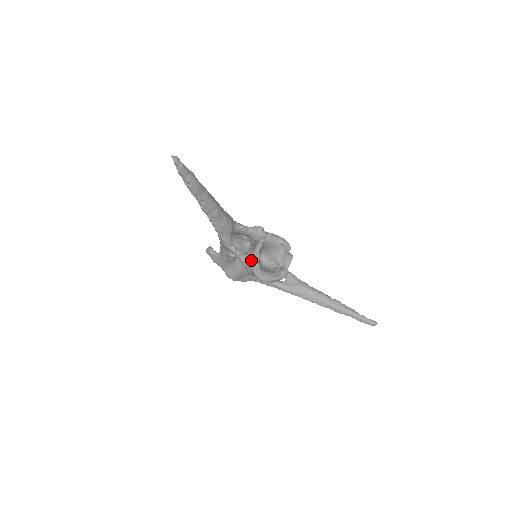
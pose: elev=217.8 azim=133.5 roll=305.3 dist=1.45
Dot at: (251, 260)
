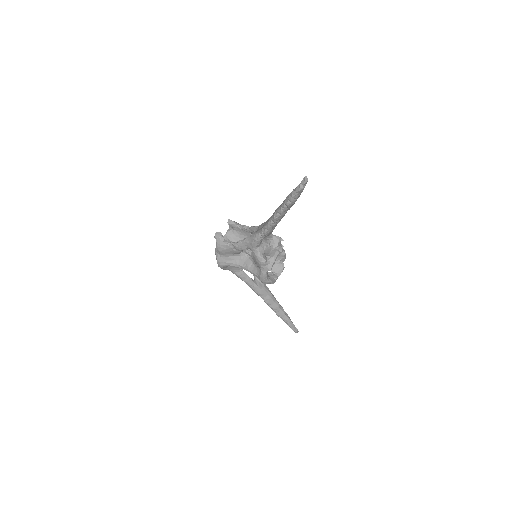
Dot at: (268, 263)
